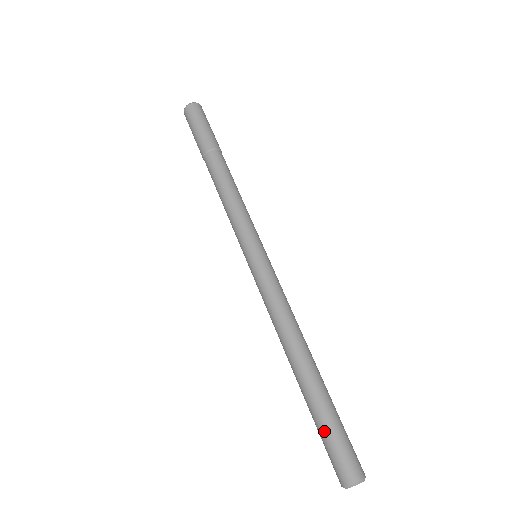
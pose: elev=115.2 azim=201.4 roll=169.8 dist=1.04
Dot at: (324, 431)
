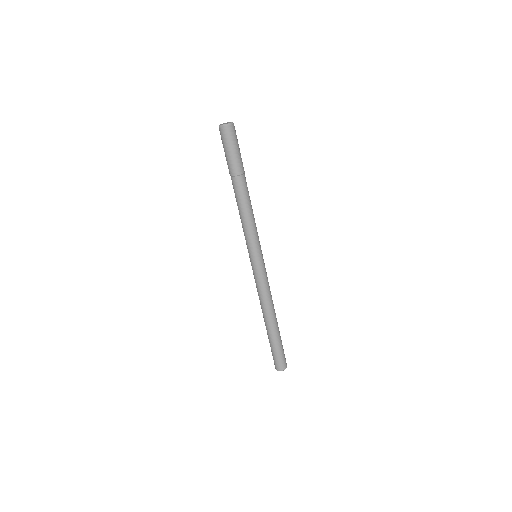
Dot at: (279, 350)
